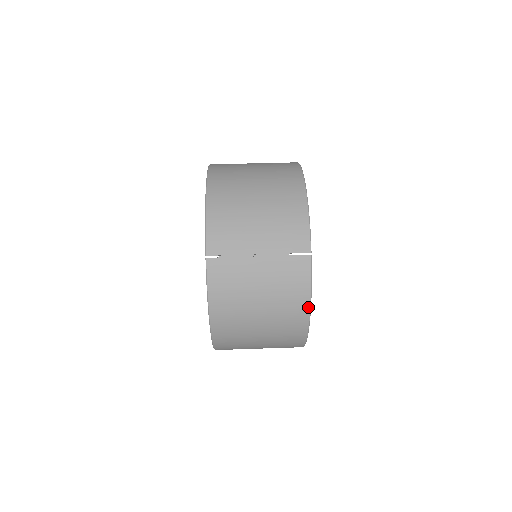
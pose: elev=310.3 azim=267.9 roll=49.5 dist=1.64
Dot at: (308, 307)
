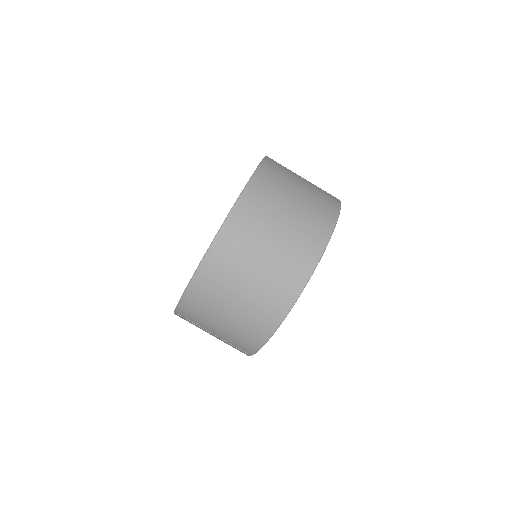
Dot at: occluded
